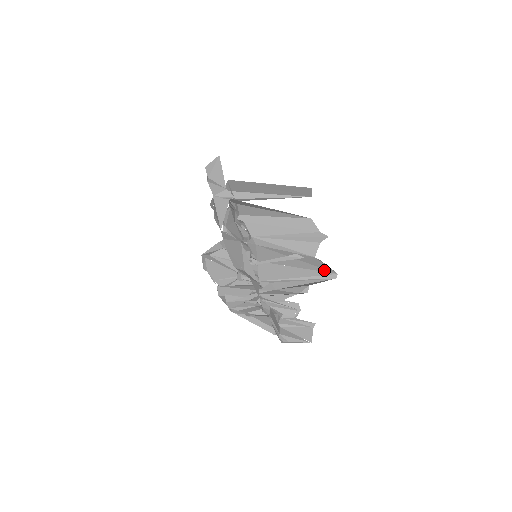
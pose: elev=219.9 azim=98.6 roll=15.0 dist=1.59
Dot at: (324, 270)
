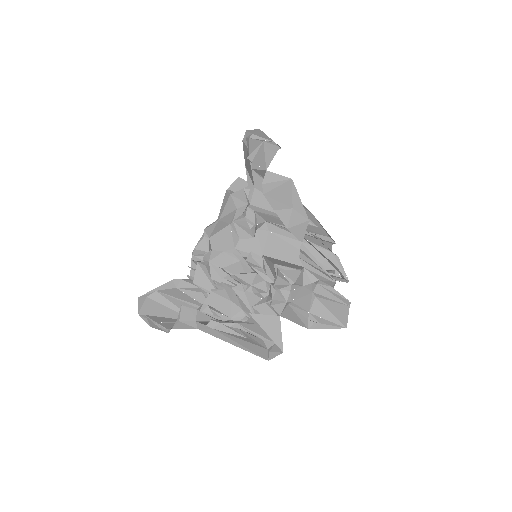
Dot at: (335, 274)
